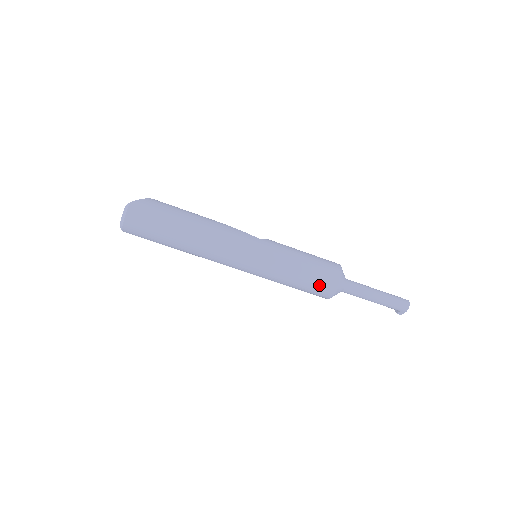
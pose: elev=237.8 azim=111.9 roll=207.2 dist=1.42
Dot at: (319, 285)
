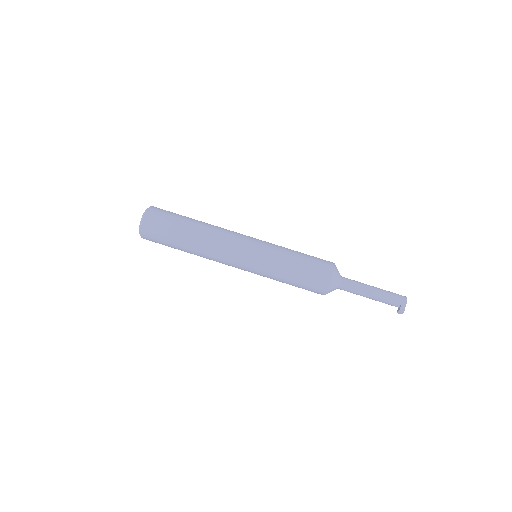
Dot at: (317, 265)
